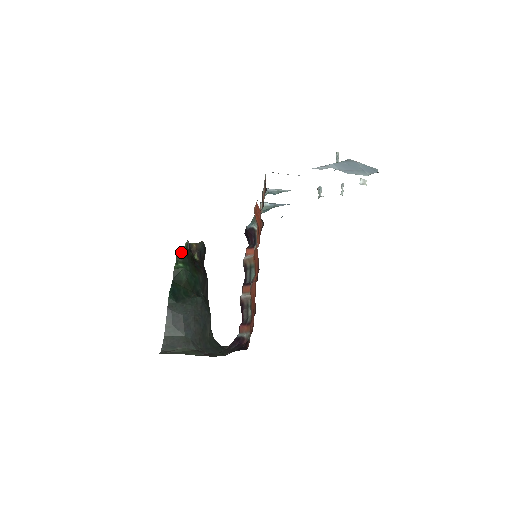
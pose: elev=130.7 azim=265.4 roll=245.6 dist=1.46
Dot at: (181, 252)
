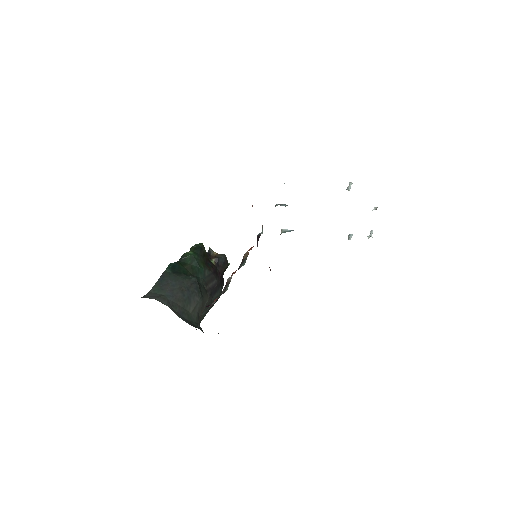
Dot at: (196, 246)
